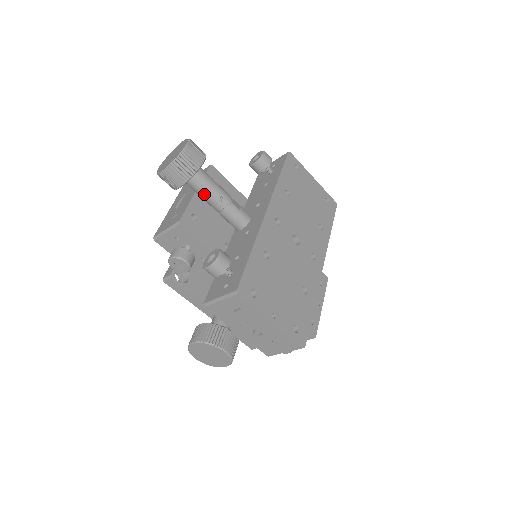
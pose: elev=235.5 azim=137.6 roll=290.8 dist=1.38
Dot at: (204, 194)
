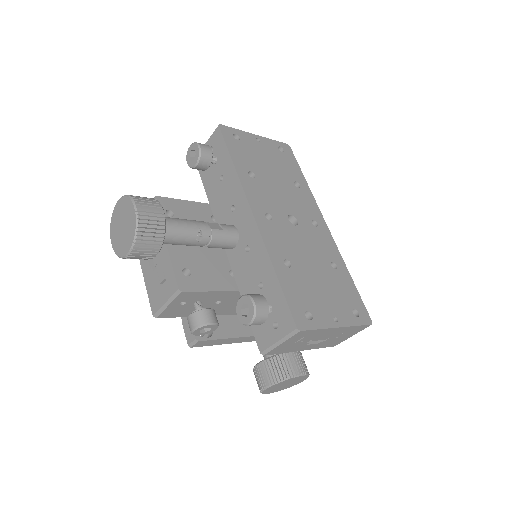
Dot at: (181, 242)
